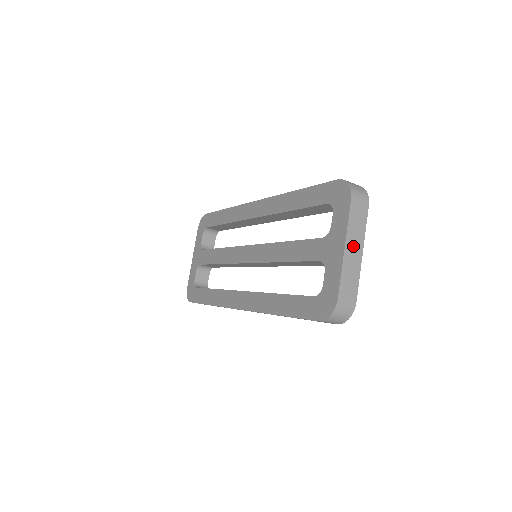
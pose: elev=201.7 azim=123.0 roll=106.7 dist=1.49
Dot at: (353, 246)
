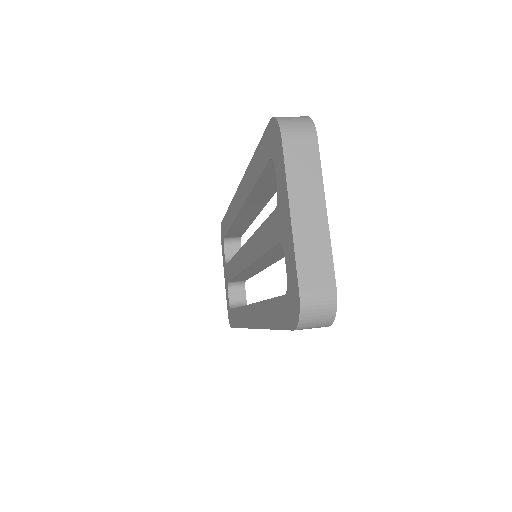
Dot at: (305, 206)
